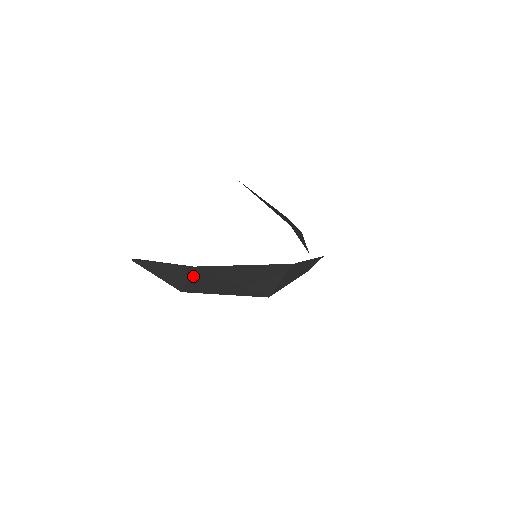
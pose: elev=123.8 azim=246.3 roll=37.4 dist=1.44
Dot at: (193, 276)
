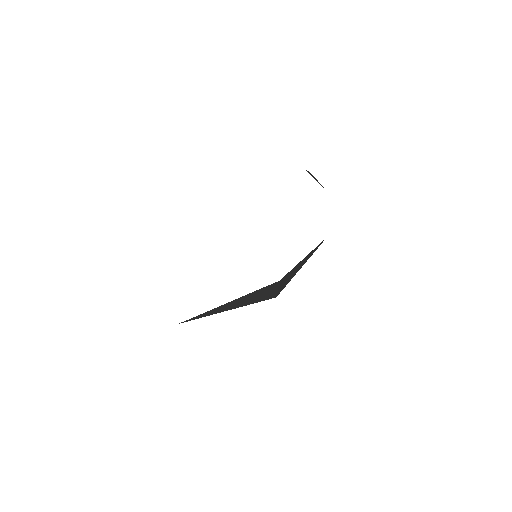
Dot at: occluded
